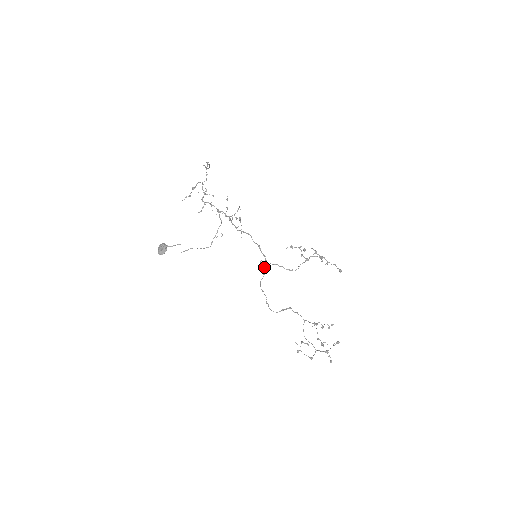
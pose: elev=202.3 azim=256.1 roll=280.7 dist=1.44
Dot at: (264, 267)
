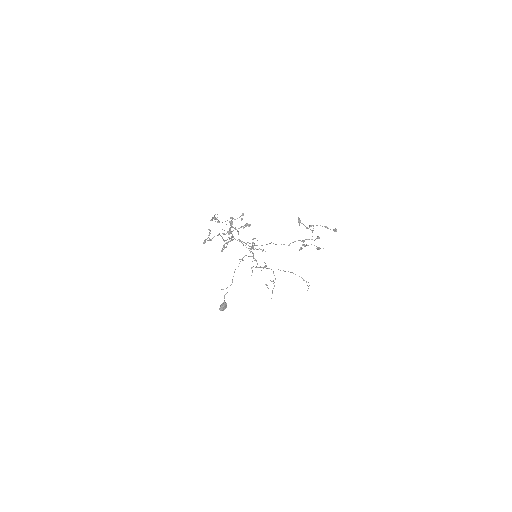
Dot at: occluded
